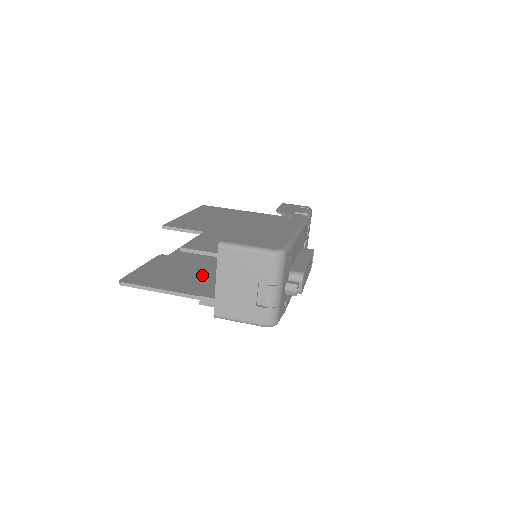
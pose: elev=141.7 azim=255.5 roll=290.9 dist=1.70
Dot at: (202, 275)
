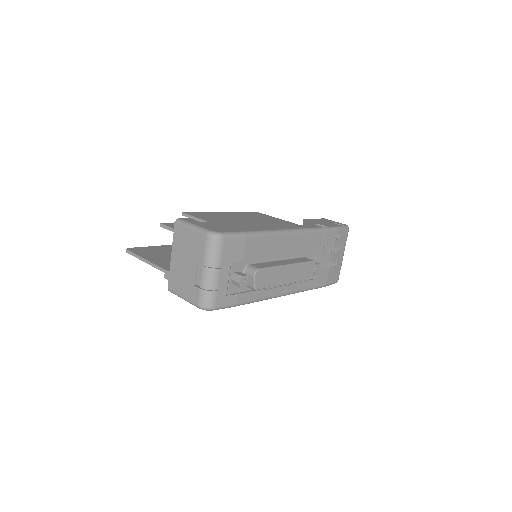
Dot at: occluded
